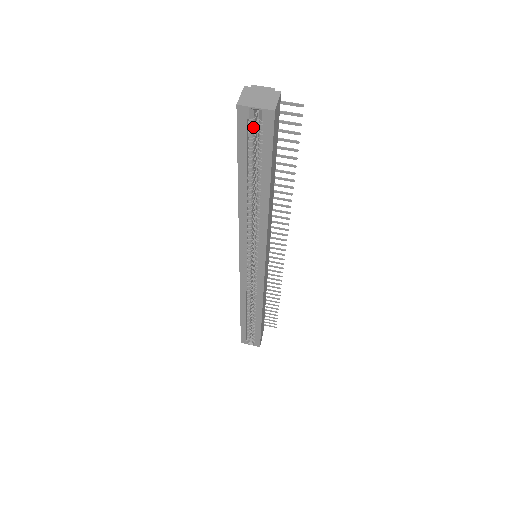
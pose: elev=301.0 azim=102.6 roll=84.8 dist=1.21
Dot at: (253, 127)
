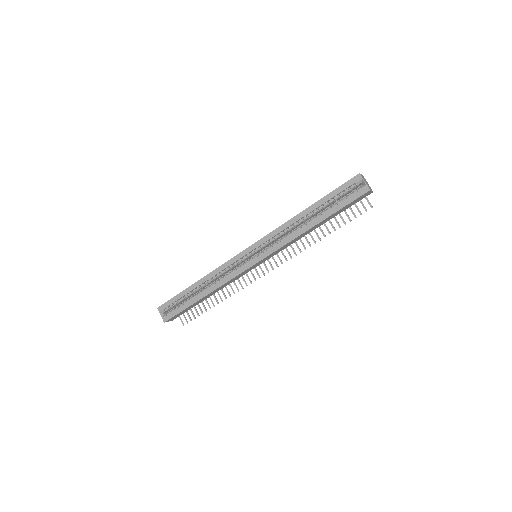
Dot at: (352, 189)
